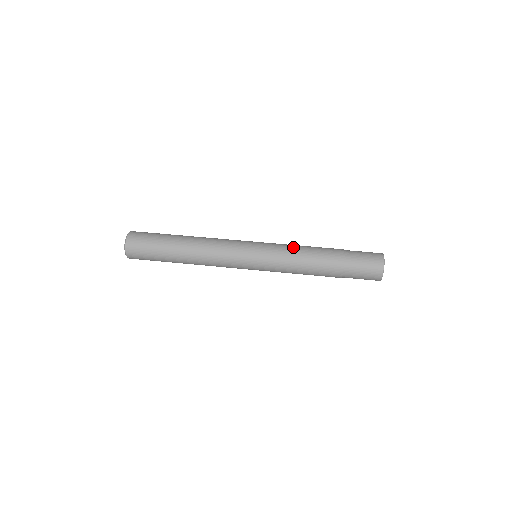
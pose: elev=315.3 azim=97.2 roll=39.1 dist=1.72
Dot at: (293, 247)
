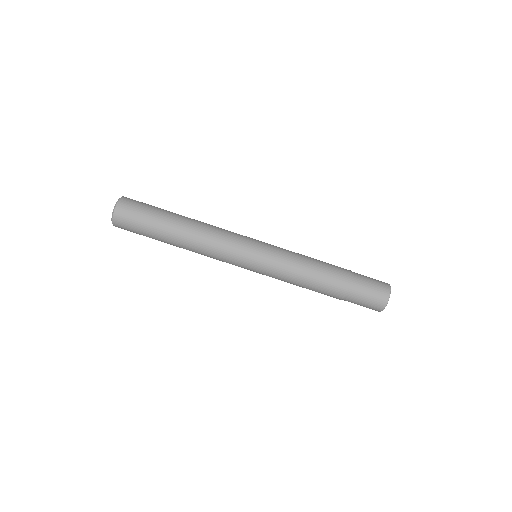
Dot at: (296, 266)
